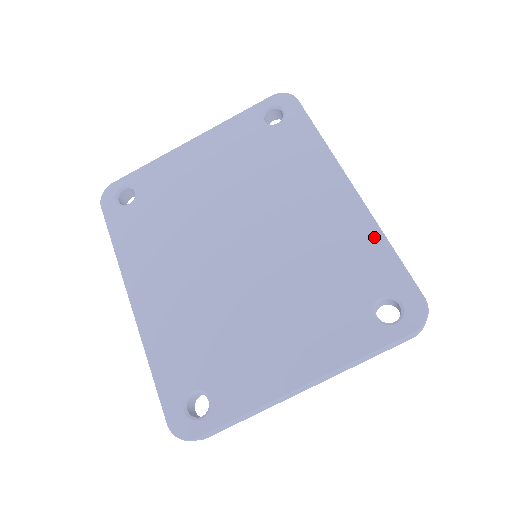
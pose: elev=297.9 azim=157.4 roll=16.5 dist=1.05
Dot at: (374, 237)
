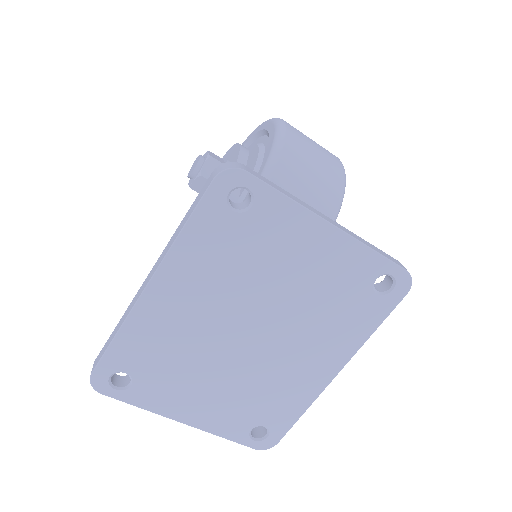
Dot at: (304, 404)
